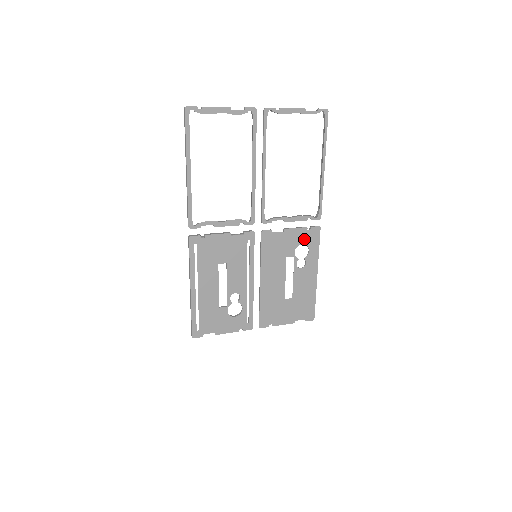
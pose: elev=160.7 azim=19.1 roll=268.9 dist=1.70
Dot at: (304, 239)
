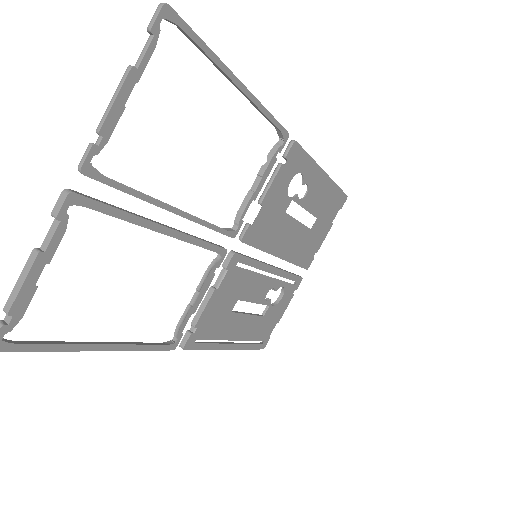
Dot at: (288, 176)
